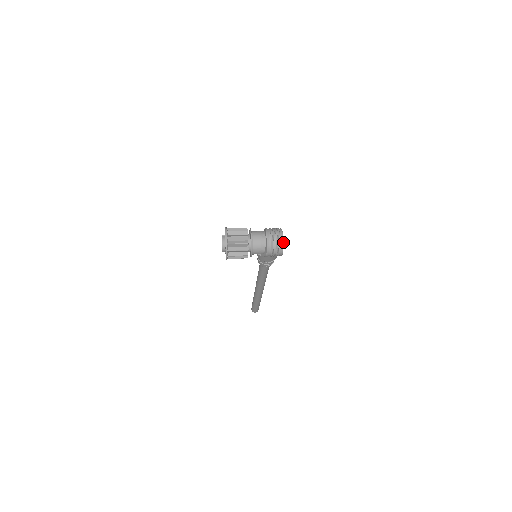
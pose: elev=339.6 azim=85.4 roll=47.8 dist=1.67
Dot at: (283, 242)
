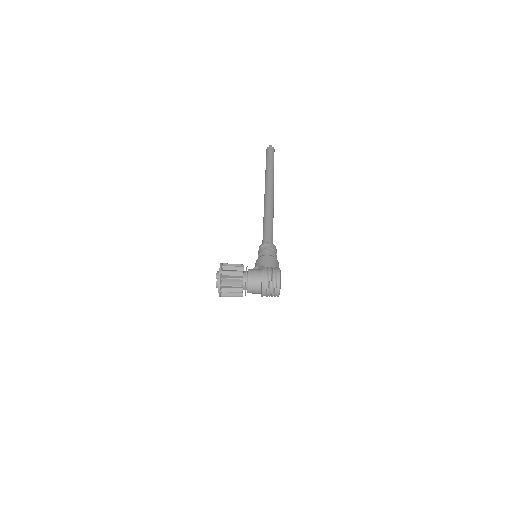
Dot at: occluded
